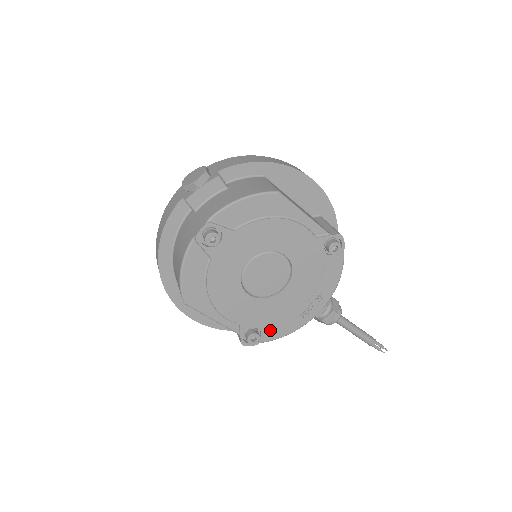
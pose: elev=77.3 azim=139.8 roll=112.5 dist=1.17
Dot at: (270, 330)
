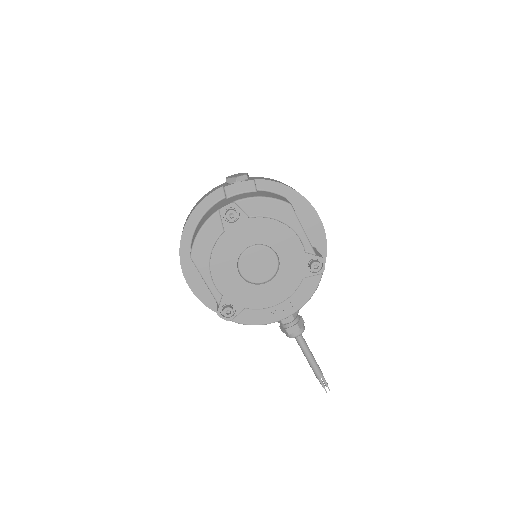
Dot at: (243, 314)
